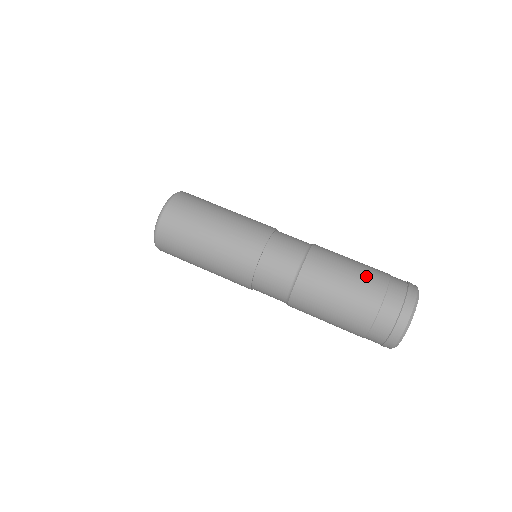
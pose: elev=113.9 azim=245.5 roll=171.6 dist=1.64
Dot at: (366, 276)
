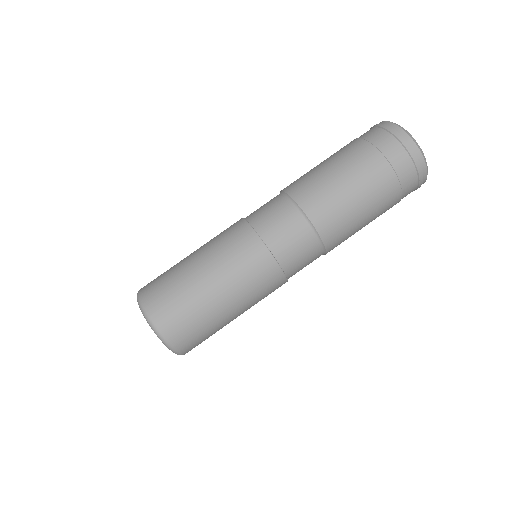
Dot at: (335, 153)
